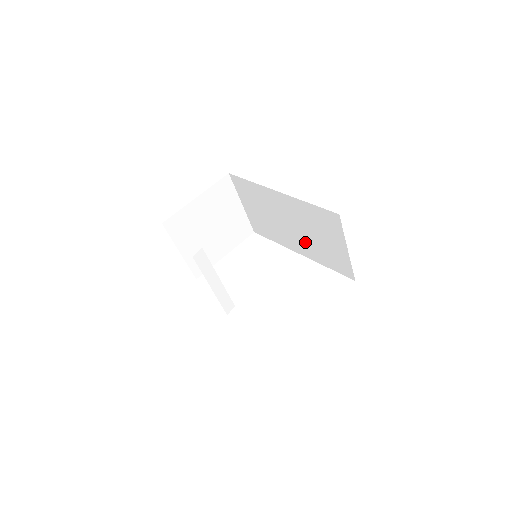
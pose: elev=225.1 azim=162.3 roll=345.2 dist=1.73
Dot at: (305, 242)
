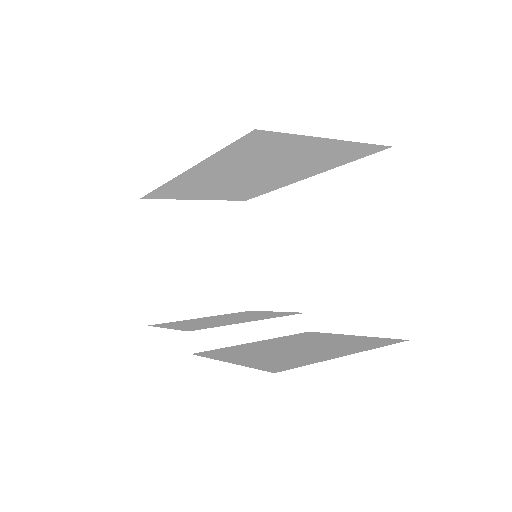
Dot at: (287, 171)
